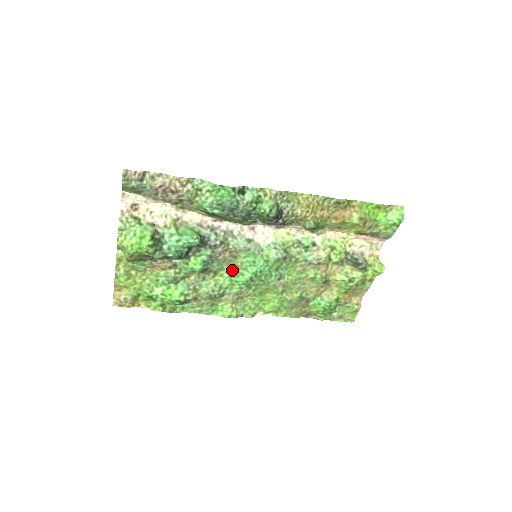
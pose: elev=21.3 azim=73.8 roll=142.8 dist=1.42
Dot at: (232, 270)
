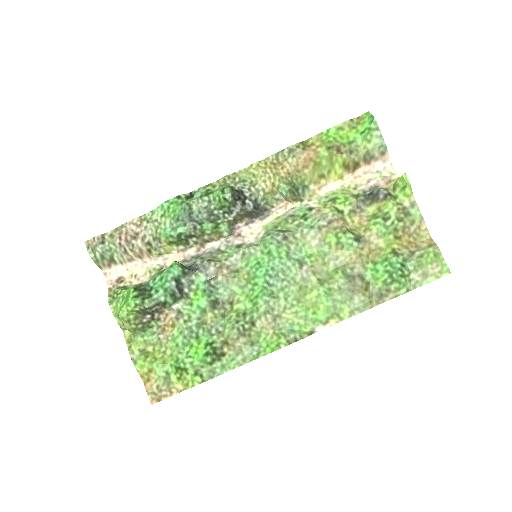
Dot at: (244, 288)
